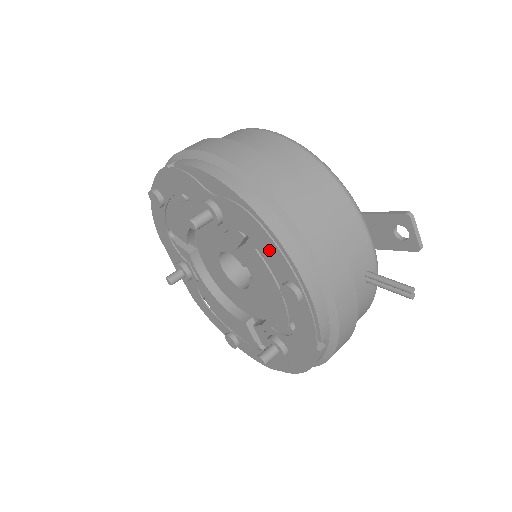
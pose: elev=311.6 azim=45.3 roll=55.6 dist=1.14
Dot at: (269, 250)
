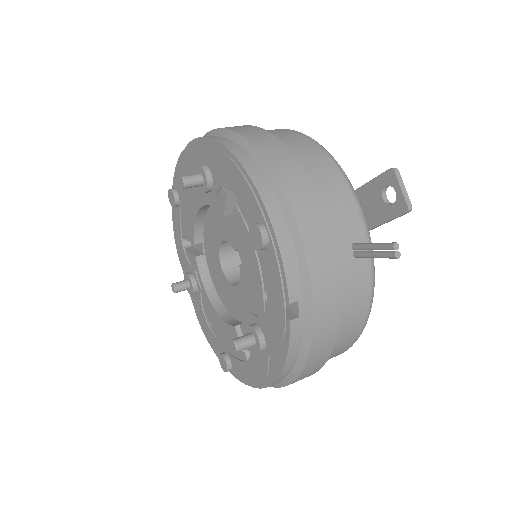
Dot at: (242, 192)
